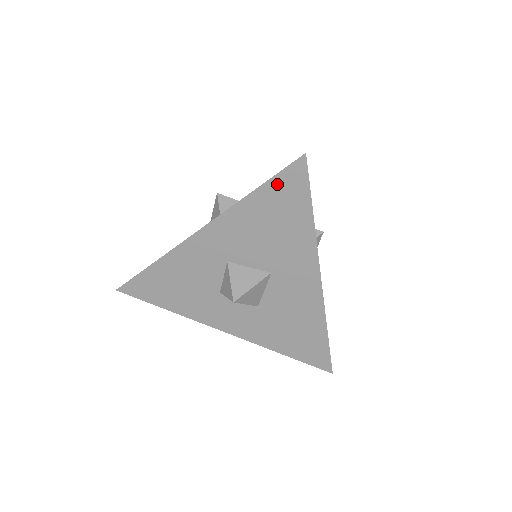
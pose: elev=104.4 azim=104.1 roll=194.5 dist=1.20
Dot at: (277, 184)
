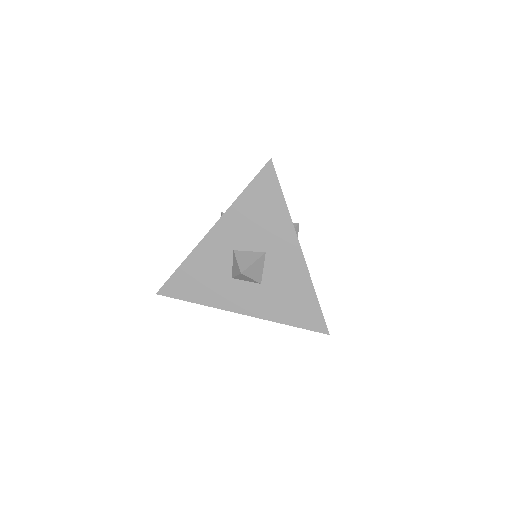
Dot at: (257, 183)
